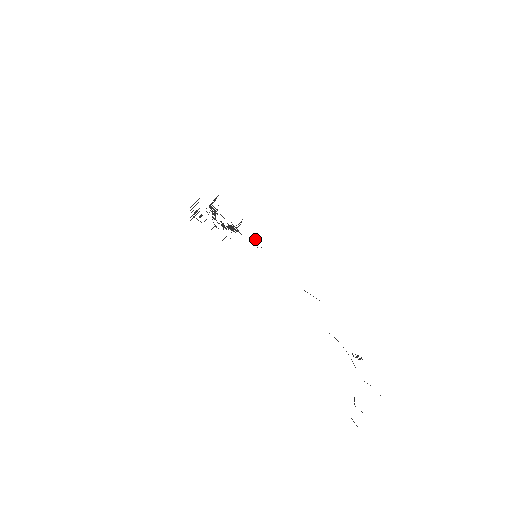
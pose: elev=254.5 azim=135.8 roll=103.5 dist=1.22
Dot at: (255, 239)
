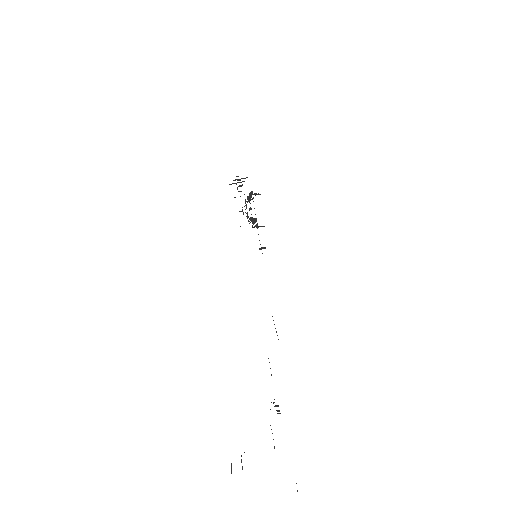
Dot at: (264, 247)
